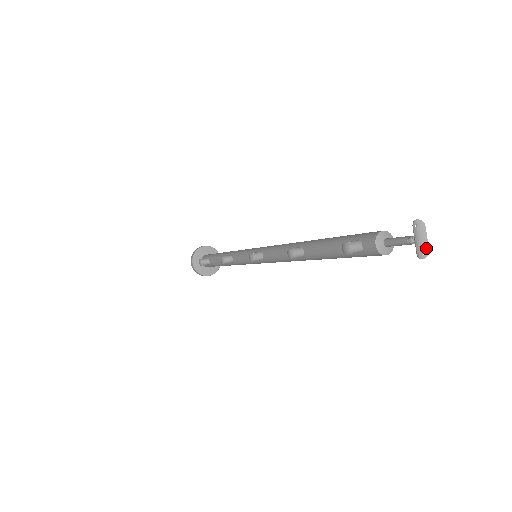
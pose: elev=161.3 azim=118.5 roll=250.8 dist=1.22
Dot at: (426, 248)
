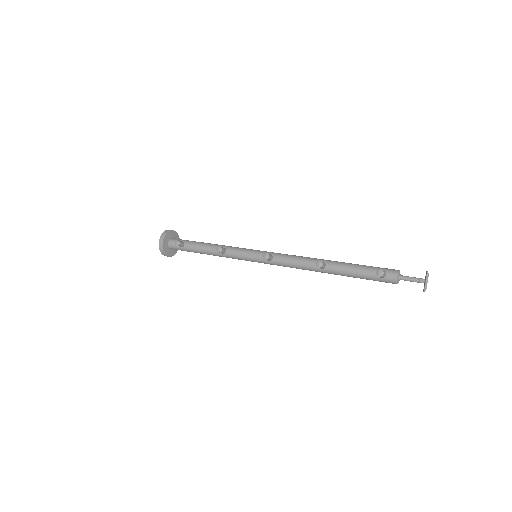
Dot at: (426, 287)
